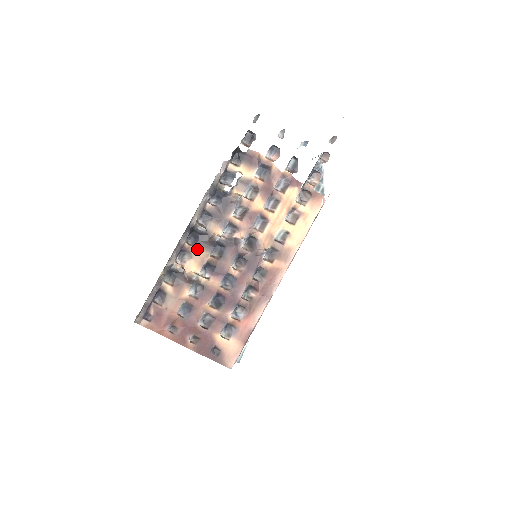
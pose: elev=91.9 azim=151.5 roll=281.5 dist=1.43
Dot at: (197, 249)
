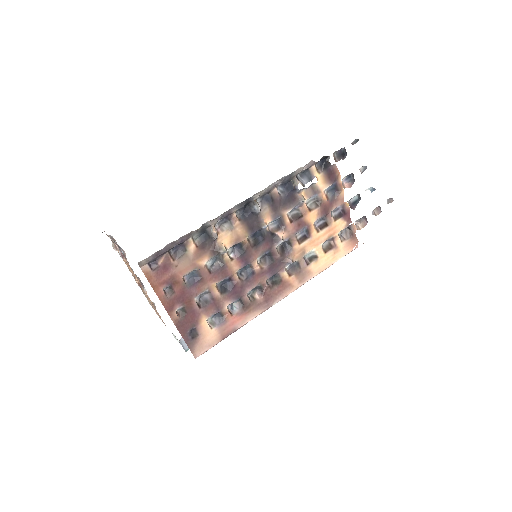
Dot at: (240, 224)
